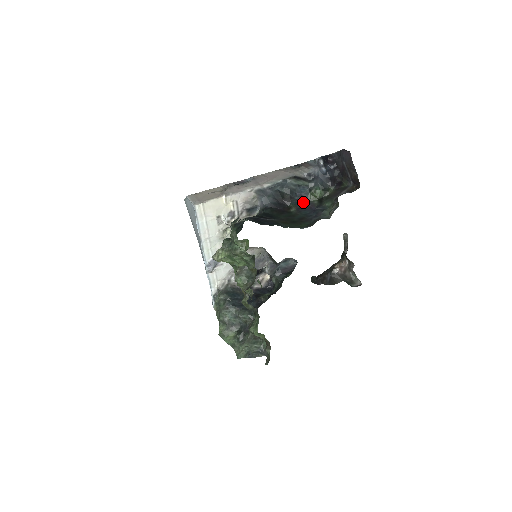
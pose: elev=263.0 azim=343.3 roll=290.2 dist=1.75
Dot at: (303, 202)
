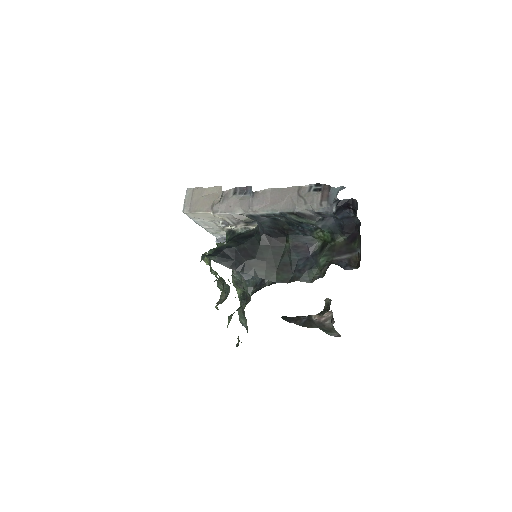
Dot at: (304, 238)
